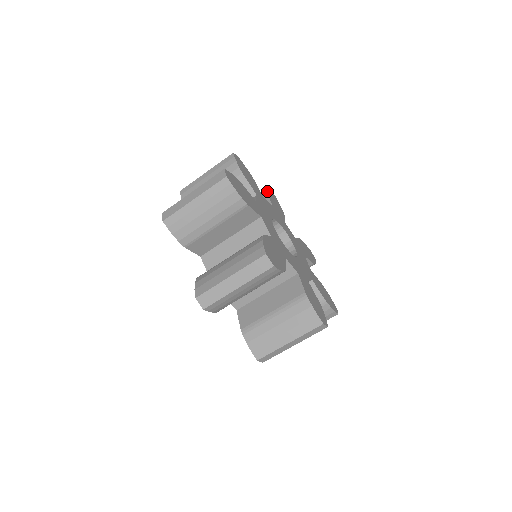
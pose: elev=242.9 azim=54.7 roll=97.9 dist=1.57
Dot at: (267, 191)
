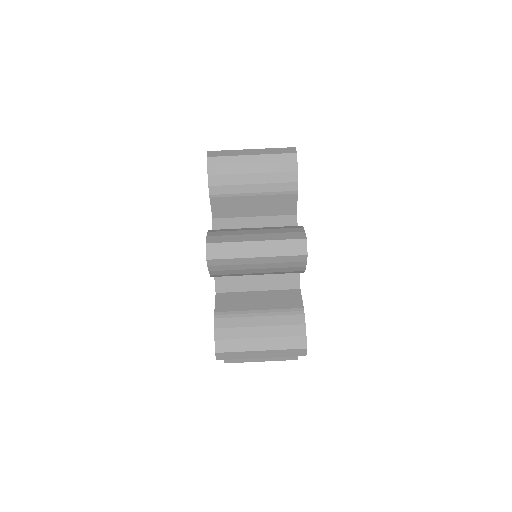
Dot at: occluded
